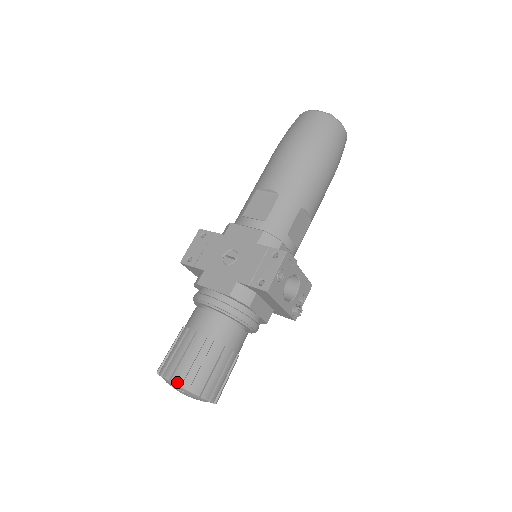
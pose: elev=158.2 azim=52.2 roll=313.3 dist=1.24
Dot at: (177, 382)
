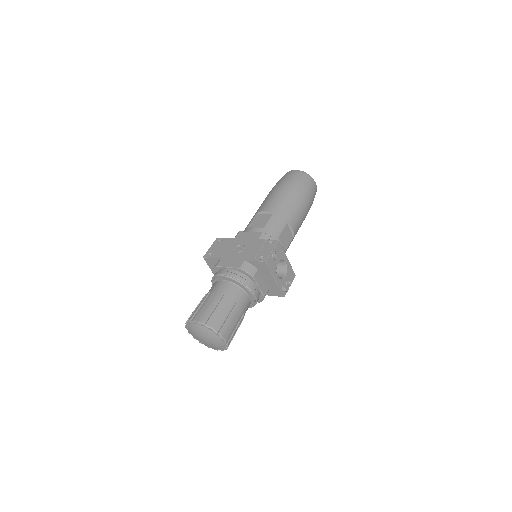
Dot at: (202, 322)
